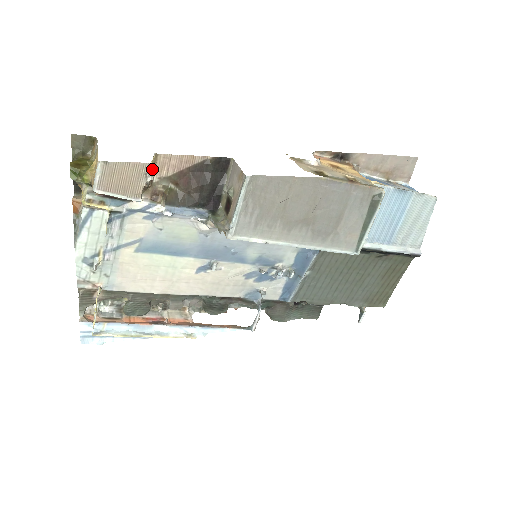
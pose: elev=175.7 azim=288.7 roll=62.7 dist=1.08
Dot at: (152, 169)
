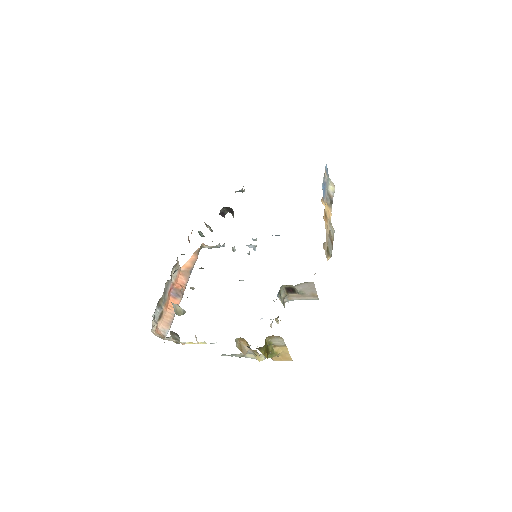
Dot at: occluded
